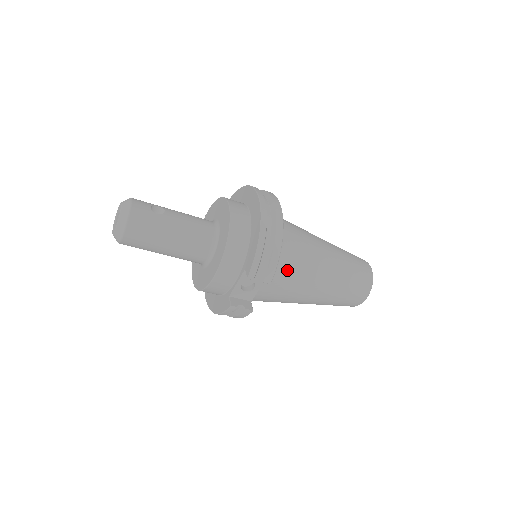
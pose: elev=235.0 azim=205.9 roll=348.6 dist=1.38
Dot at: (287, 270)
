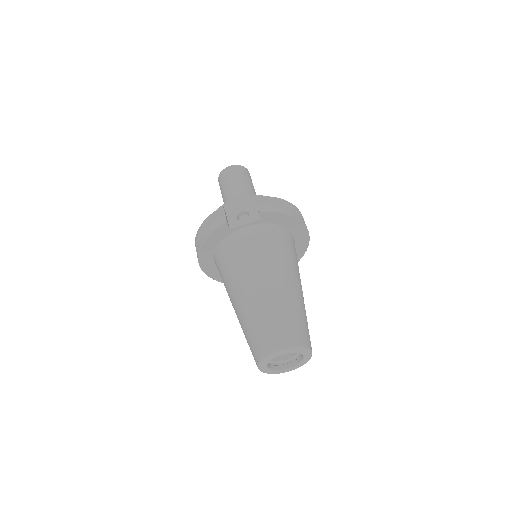
Dot at: (270, 241)
